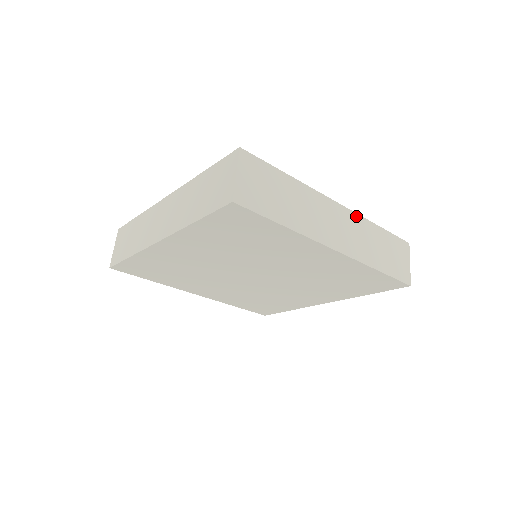
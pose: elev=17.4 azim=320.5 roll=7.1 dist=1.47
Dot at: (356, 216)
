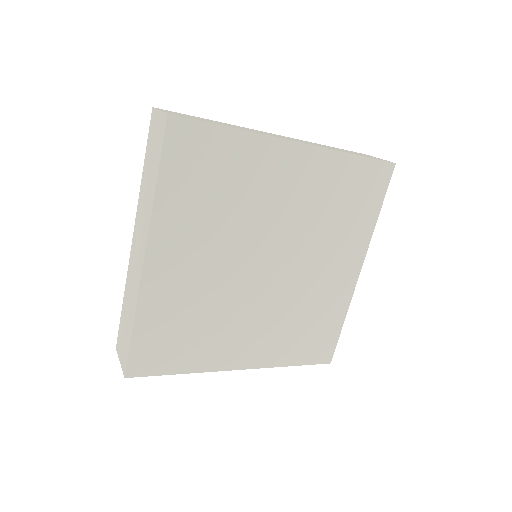
Dot at: occluded
